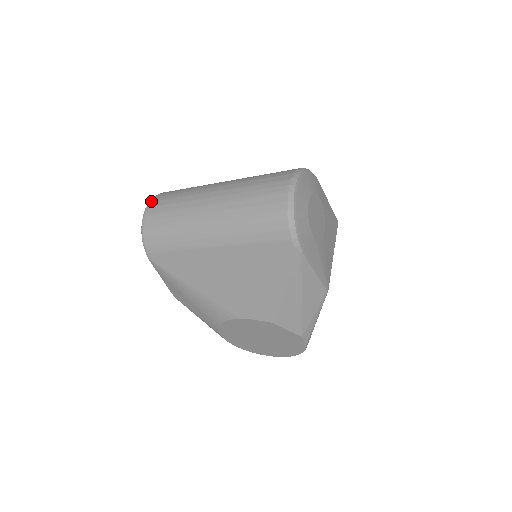
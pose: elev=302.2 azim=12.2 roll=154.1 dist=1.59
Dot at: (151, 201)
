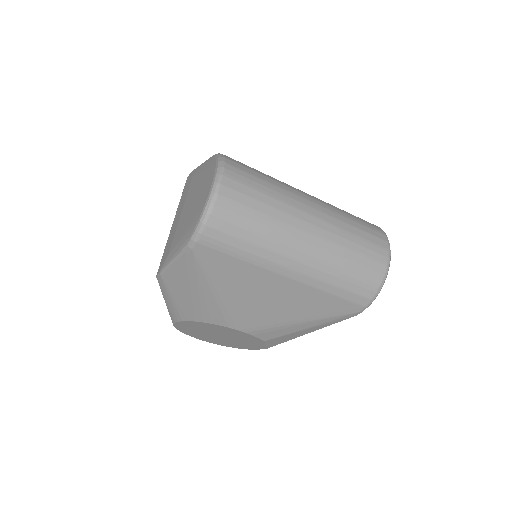
Dot at: (225, 175)
